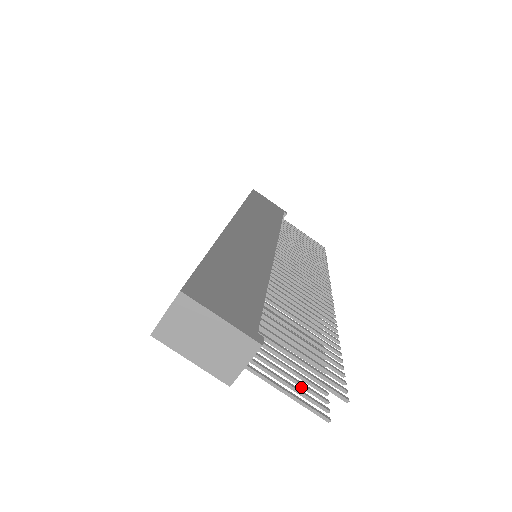
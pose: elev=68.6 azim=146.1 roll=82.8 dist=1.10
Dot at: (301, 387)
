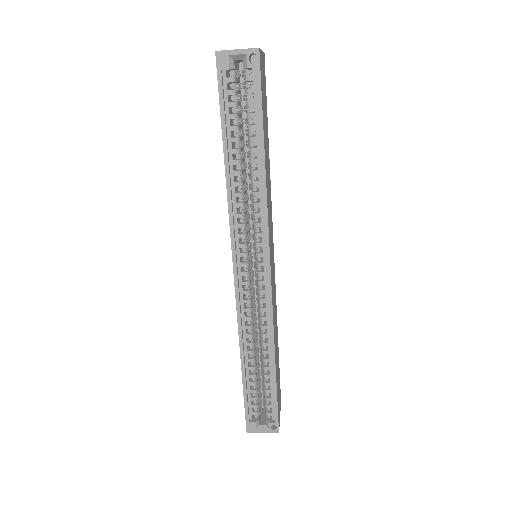
Dot at: occluded
